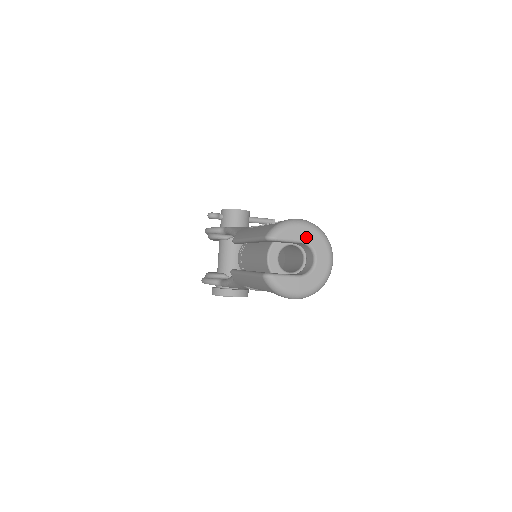
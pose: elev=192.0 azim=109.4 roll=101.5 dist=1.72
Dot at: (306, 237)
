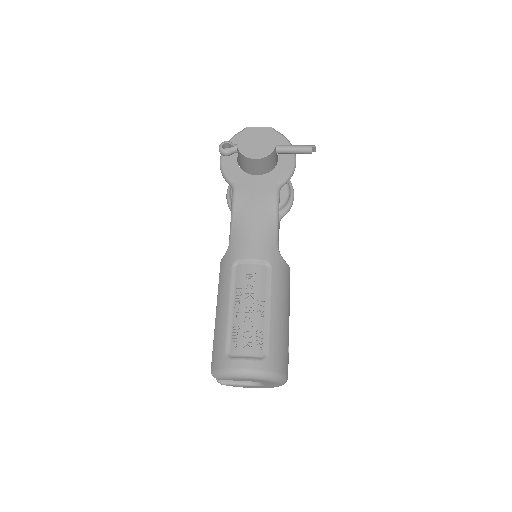
Dot at: occluded
